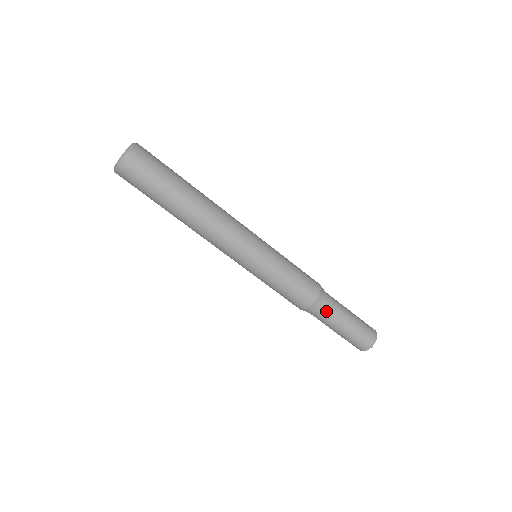
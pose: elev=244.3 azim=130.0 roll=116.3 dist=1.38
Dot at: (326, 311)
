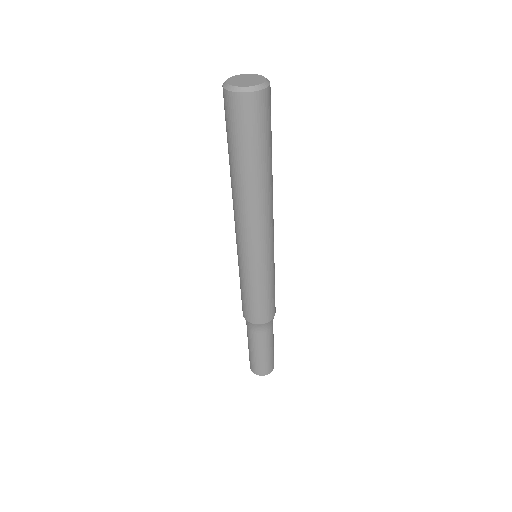
Dot at: (260, 334)
